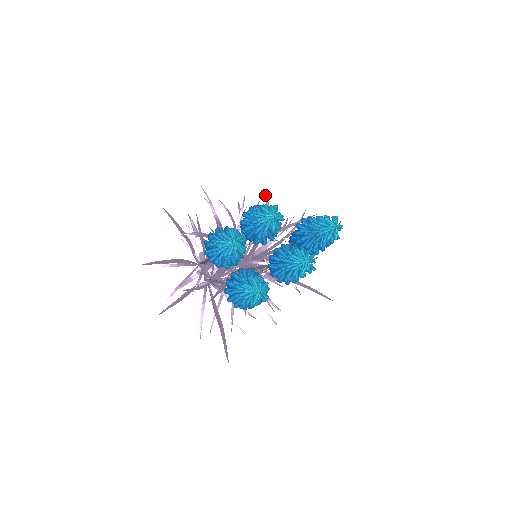
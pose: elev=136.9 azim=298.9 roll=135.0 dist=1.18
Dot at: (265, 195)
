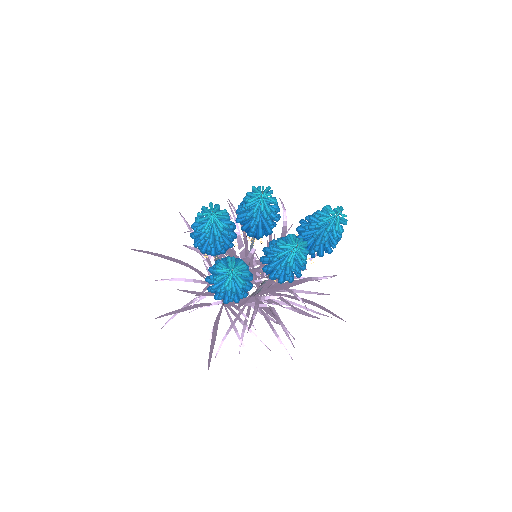
Dot at: (282, 203)
